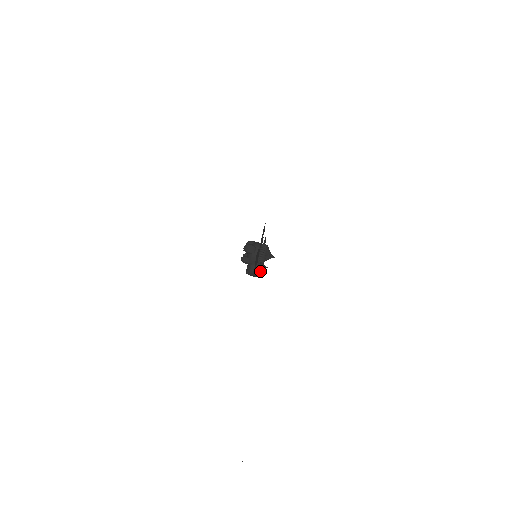
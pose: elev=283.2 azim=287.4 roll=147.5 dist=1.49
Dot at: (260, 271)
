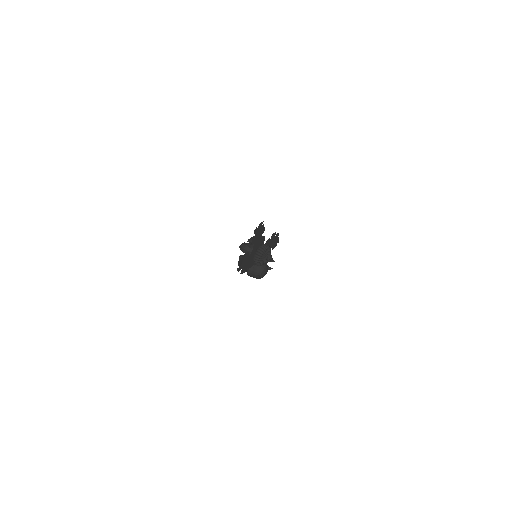
Dot at: (258, 274)
